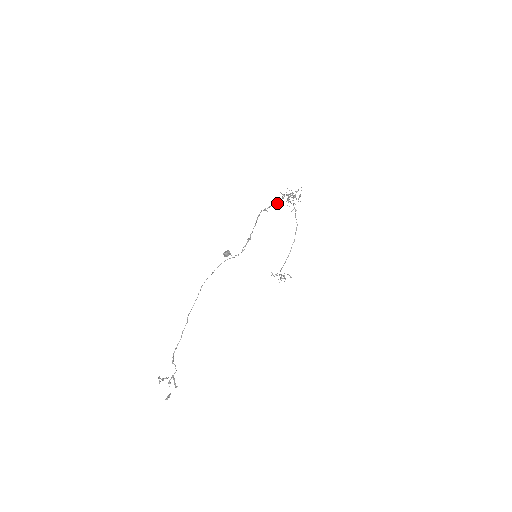
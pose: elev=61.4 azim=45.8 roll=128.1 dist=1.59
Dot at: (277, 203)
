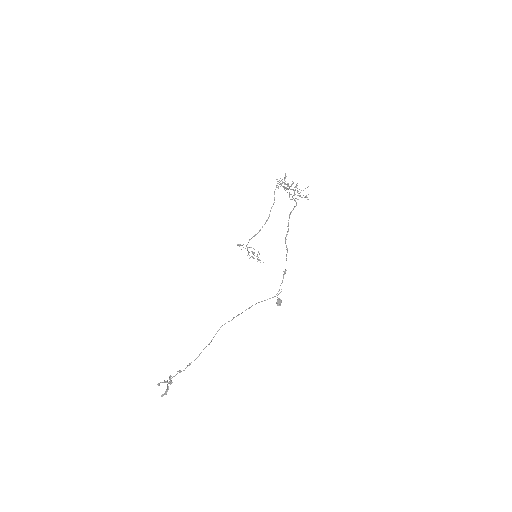
Dot at: (292, 210)
